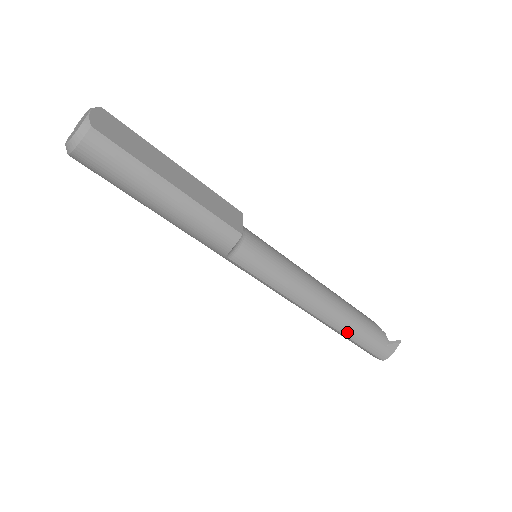
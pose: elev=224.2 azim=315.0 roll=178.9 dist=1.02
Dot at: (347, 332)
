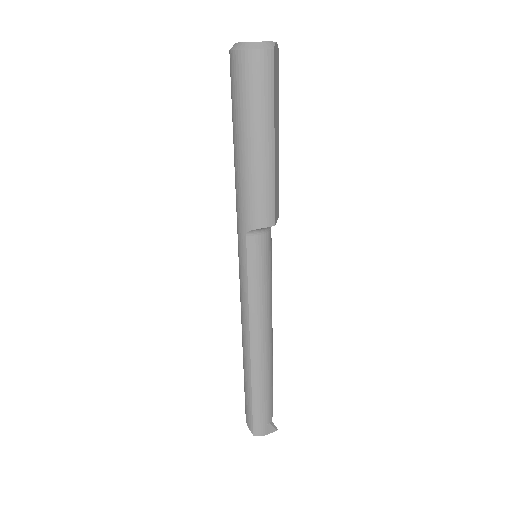
Dot at: (256, 382)
